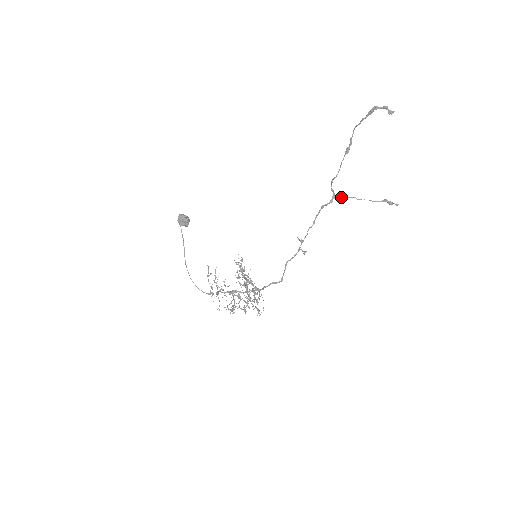
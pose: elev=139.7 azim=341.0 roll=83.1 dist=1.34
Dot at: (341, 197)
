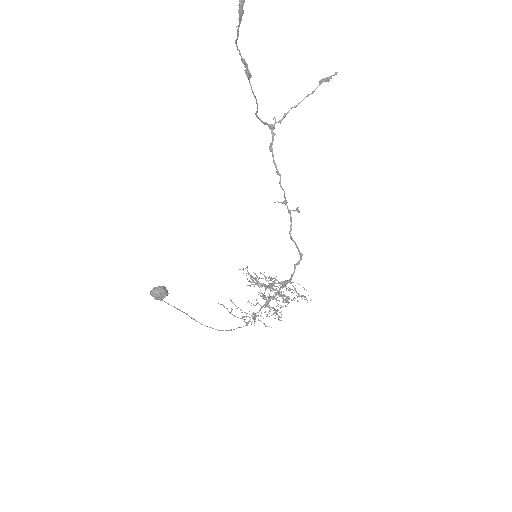
Dot at: (279, 121)
